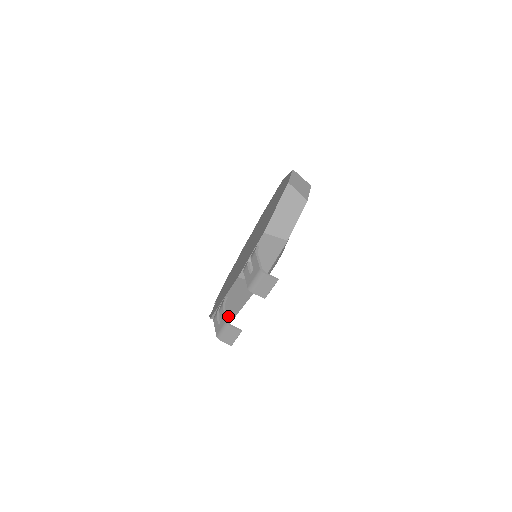
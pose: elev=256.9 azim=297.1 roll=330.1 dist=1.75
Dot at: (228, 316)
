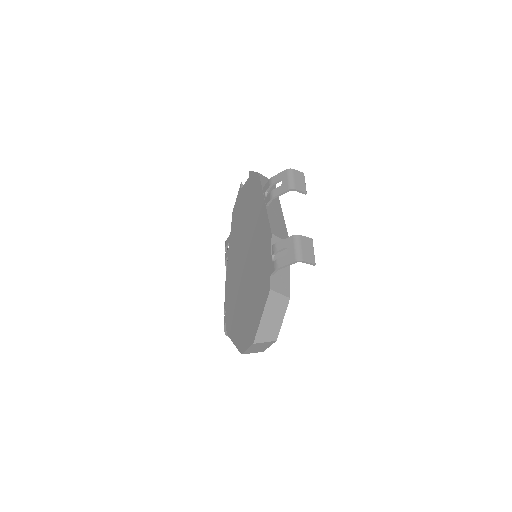
Dot at: occluded
